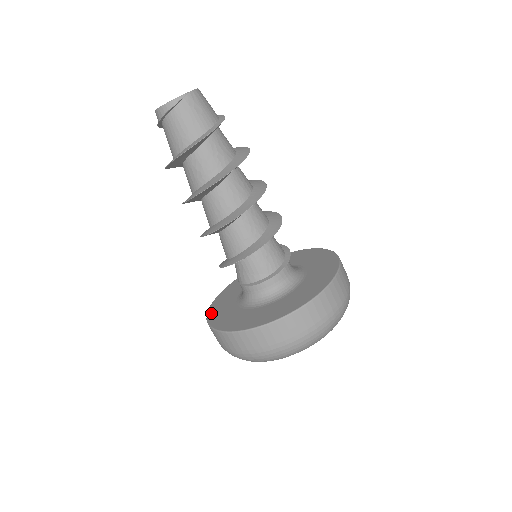
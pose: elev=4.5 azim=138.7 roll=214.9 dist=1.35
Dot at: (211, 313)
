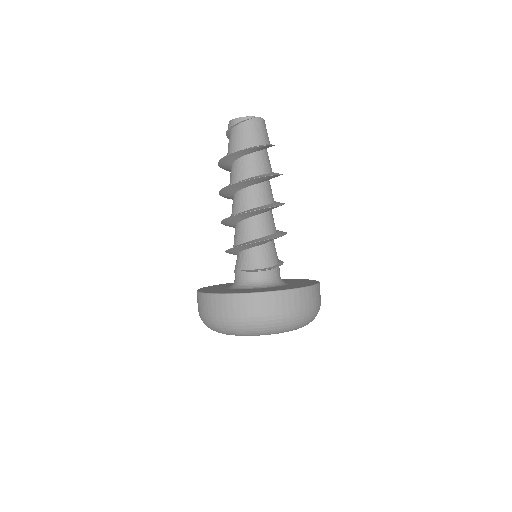
Dot at: (202, 289)
